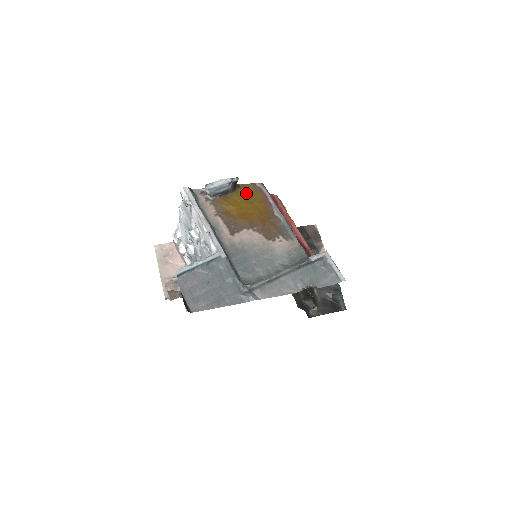
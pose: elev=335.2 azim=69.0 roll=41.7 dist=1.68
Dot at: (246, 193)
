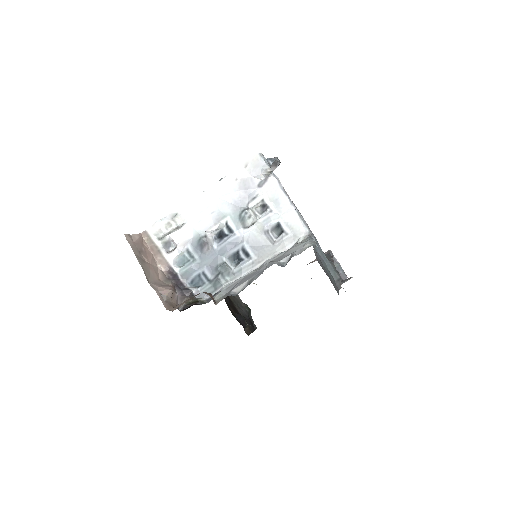
Dot at: occluded
